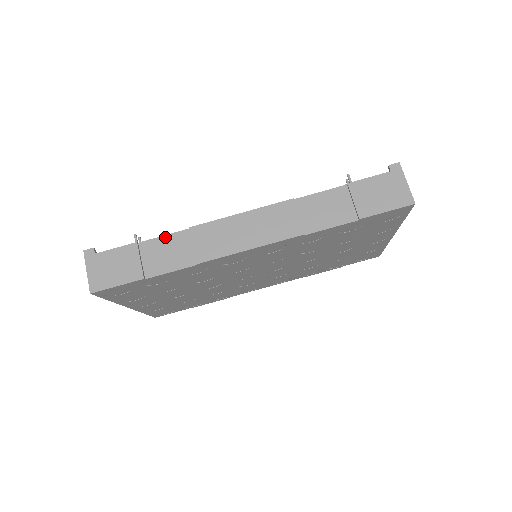
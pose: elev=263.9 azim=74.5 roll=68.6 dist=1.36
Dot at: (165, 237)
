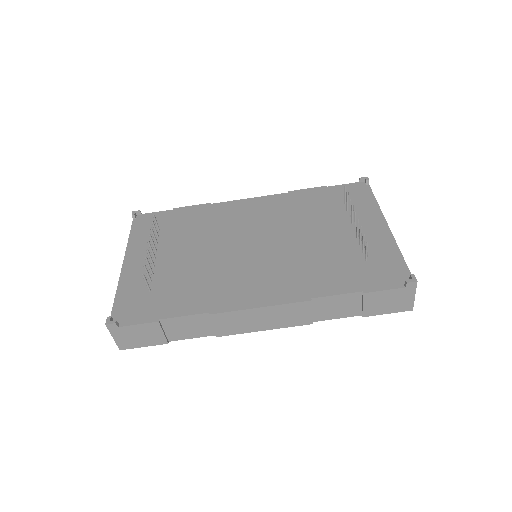
Dot at: (185, 317)
